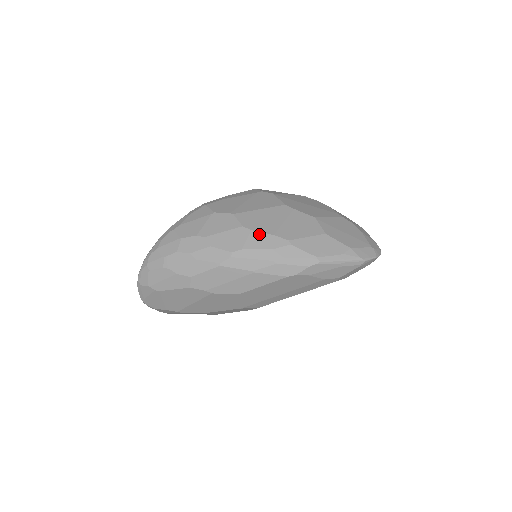
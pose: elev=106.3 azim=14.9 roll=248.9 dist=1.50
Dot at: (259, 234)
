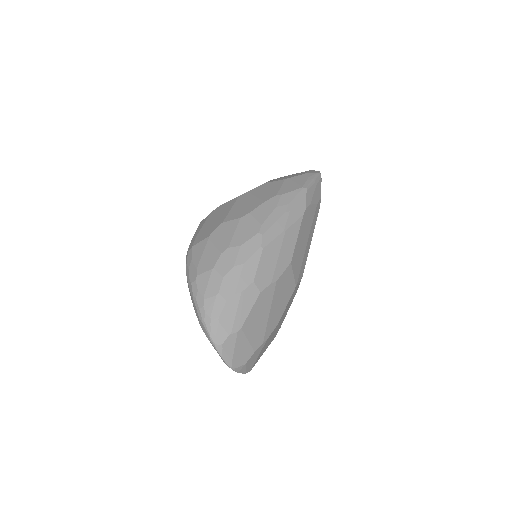
Dot at: (256, 210)
